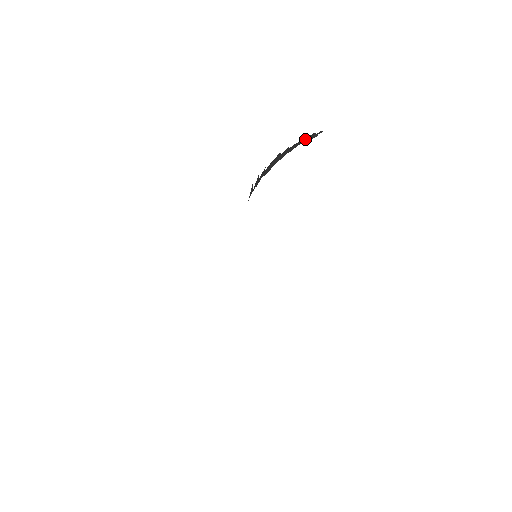
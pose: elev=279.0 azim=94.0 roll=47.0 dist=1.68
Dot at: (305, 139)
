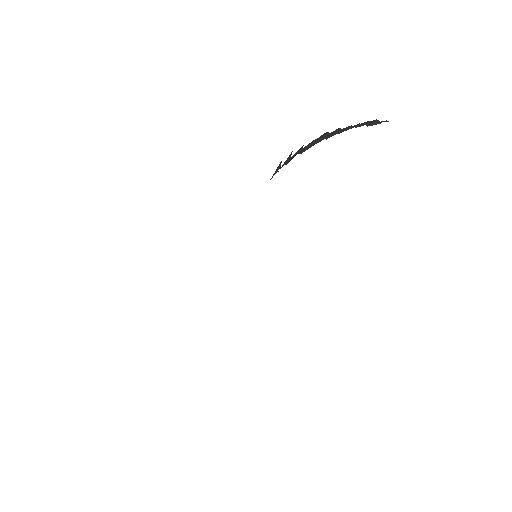
Dot at: (364, 123)
